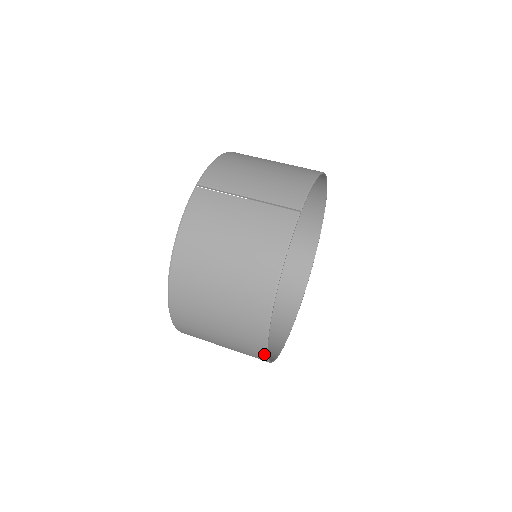
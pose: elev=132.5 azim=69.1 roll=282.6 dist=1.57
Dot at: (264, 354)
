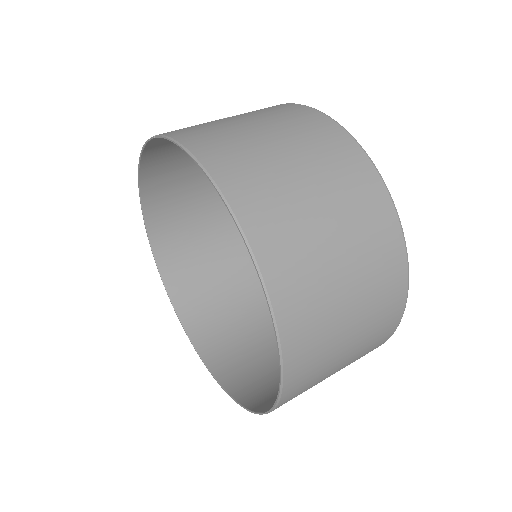
Dot at: (402, 245)
